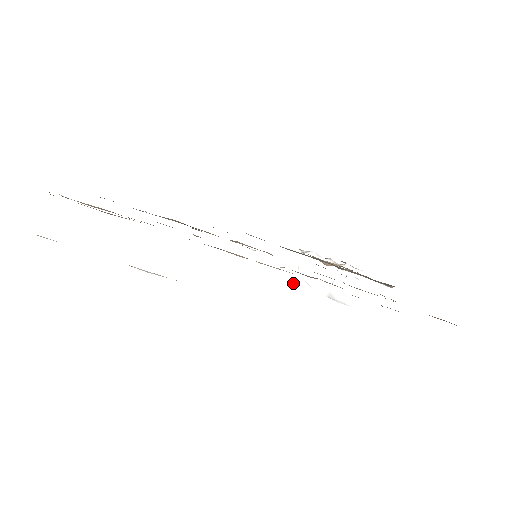
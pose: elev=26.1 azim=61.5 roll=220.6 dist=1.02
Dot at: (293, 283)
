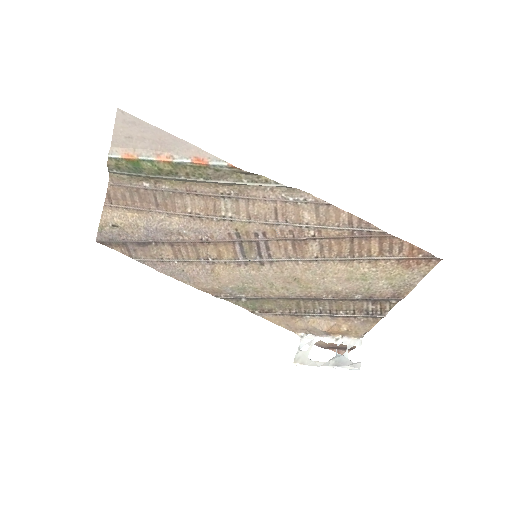
Dot at: (297, 362)
